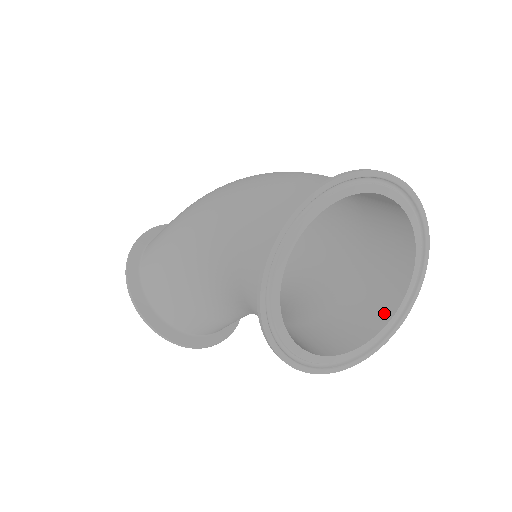
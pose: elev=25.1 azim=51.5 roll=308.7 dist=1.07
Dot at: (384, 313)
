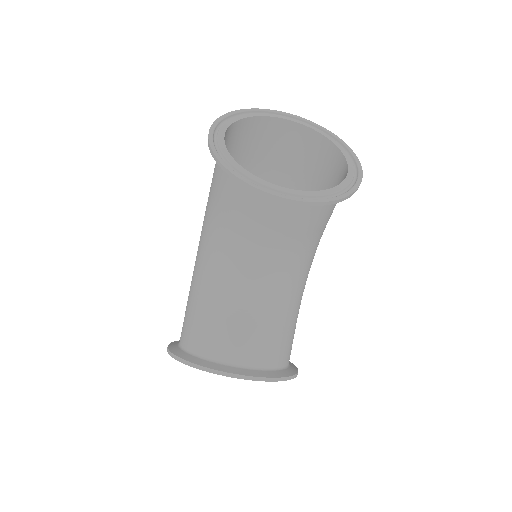
Dot at: occluded
